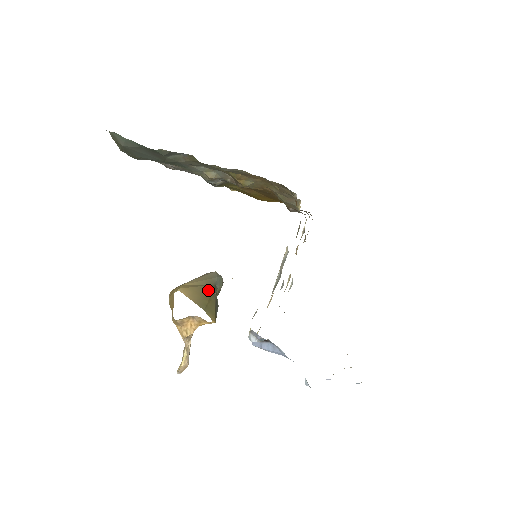
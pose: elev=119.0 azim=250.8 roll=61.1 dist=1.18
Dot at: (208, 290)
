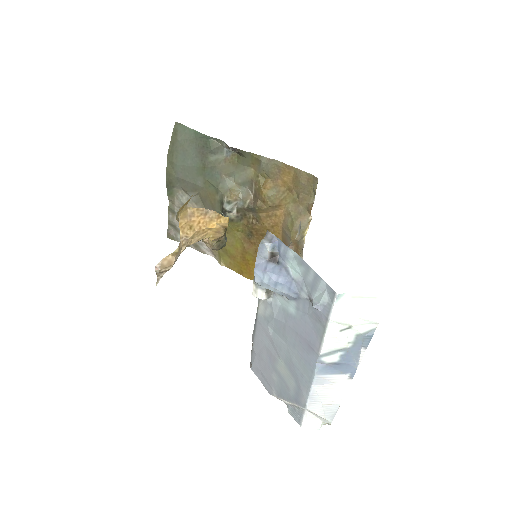
Dot at: occluded
